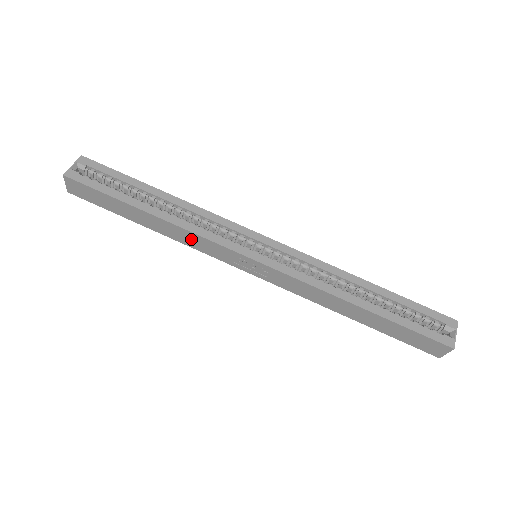
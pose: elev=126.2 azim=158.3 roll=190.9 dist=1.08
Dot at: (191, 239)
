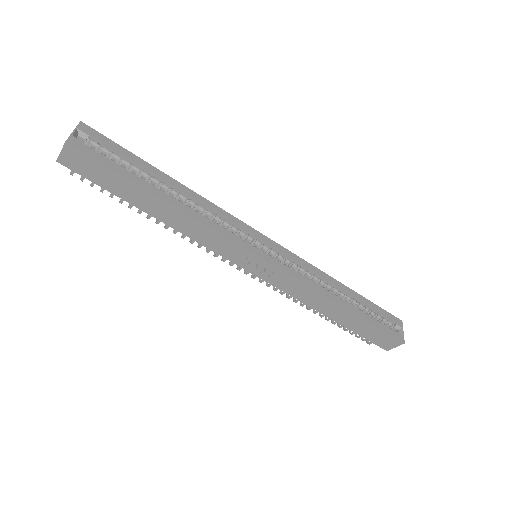
Dot at: (203, 234)
